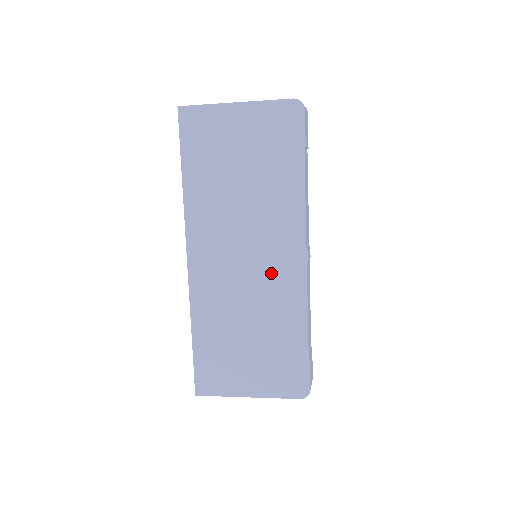
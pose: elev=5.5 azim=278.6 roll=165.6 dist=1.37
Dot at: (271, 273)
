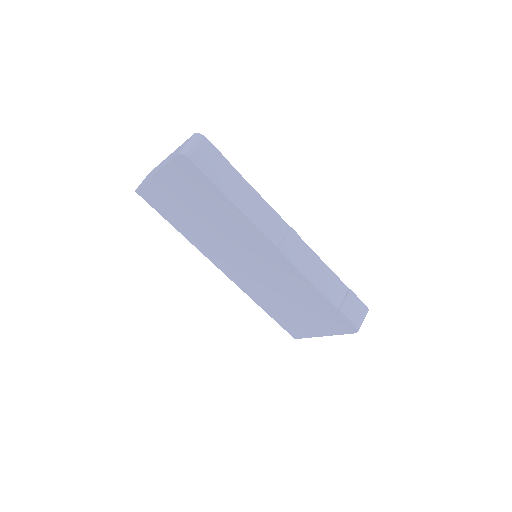
Dot at: (270, 267)
